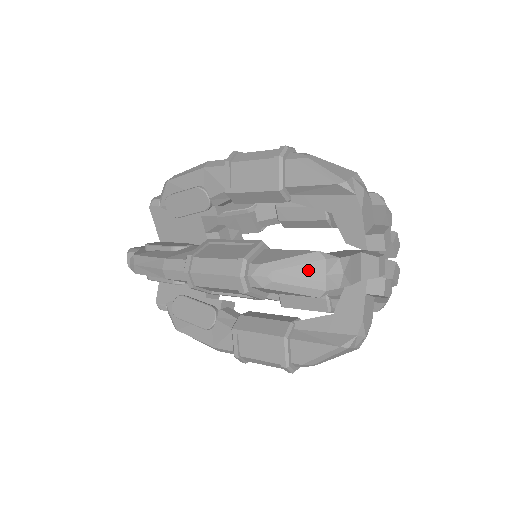
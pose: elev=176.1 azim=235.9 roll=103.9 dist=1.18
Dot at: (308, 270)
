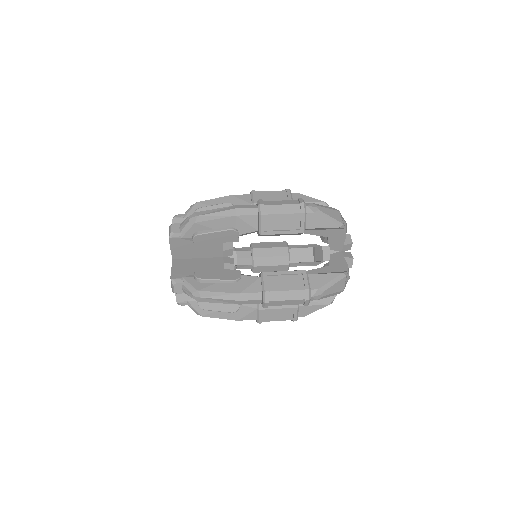
Dot at: (339, 284)
